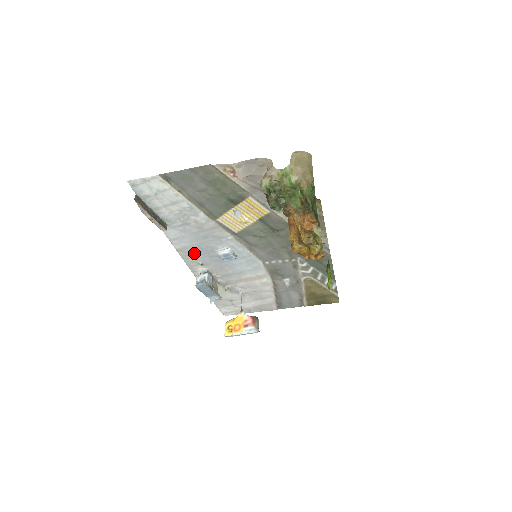
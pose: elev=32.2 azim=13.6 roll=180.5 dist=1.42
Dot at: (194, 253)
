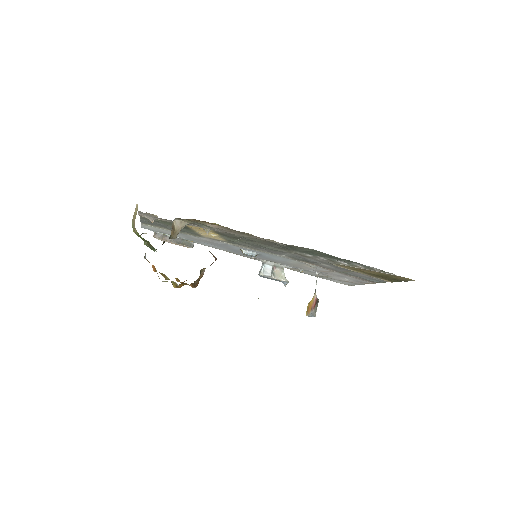
Dot at: (238, 253)
